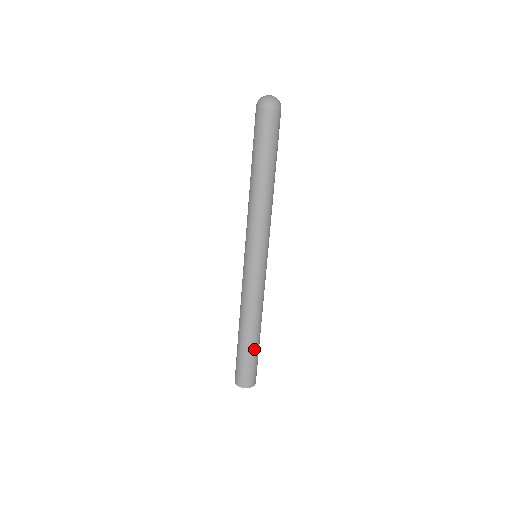
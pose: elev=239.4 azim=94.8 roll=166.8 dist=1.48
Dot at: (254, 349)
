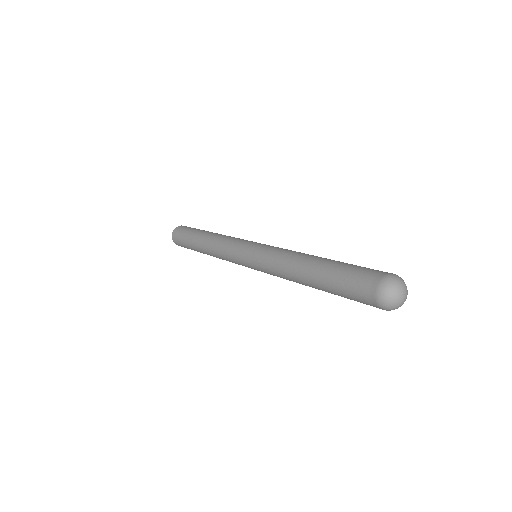
Dot at: occluded
